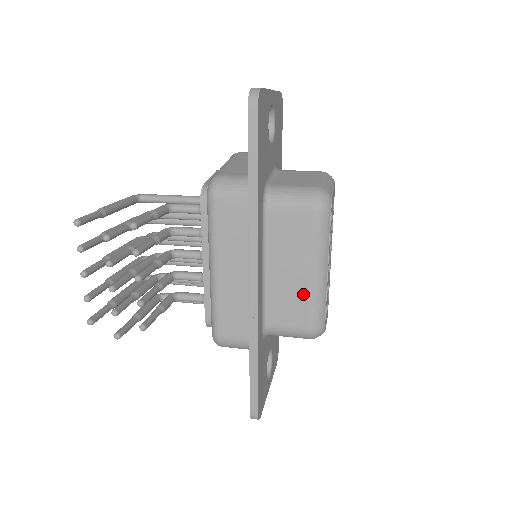
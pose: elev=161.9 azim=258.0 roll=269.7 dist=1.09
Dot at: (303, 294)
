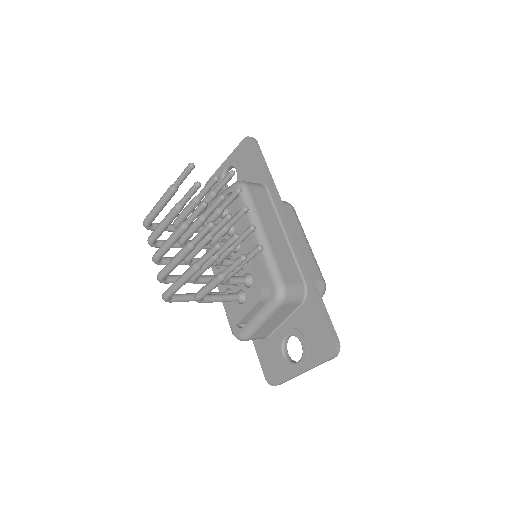
Dot at: (309, 256)
